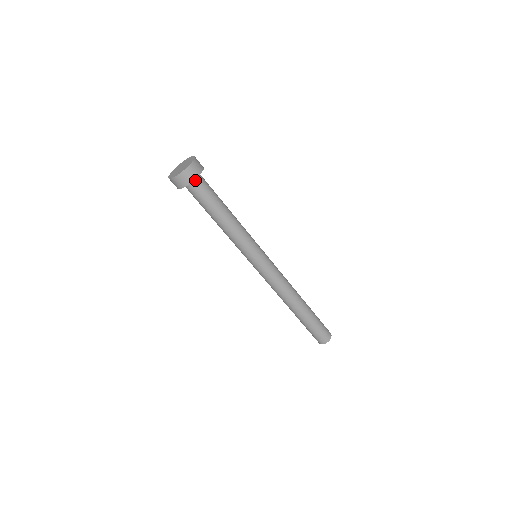
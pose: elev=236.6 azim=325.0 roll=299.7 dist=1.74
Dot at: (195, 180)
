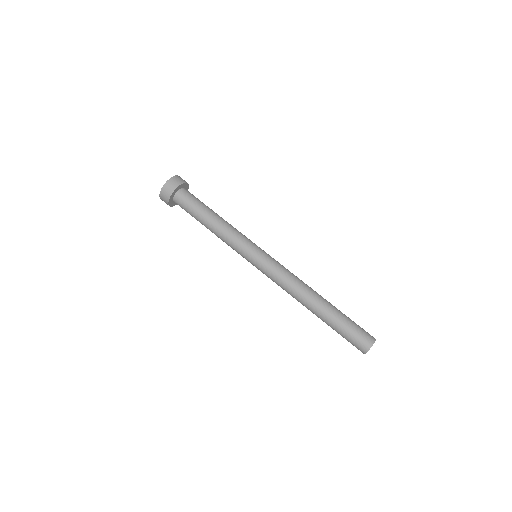
Dot at: (181, 190)
